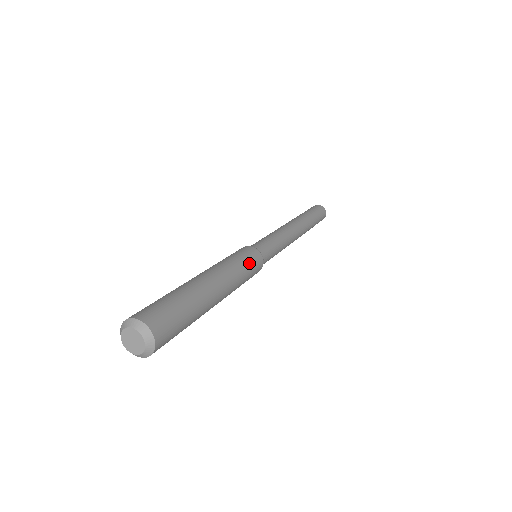
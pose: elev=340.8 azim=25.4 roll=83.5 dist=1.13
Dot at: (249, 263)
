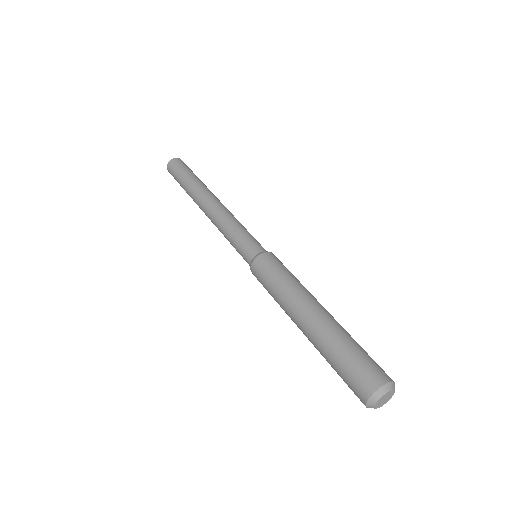
Dot at: (285, 269)
